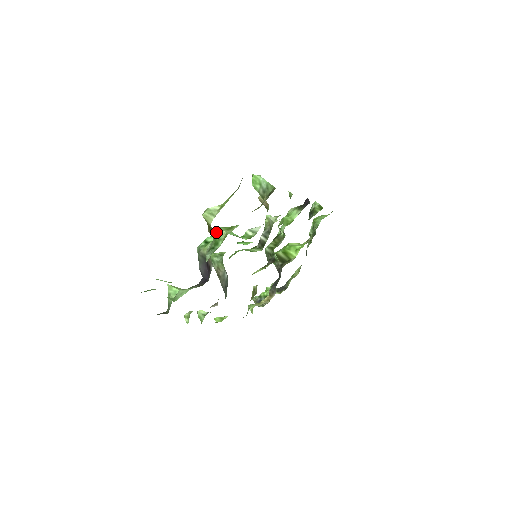
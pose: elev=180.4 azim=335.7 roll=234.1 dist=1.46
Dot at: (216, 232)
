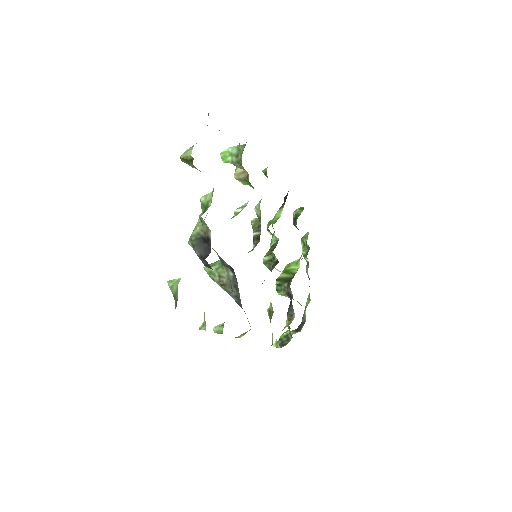
Dot at: (202, 200)
